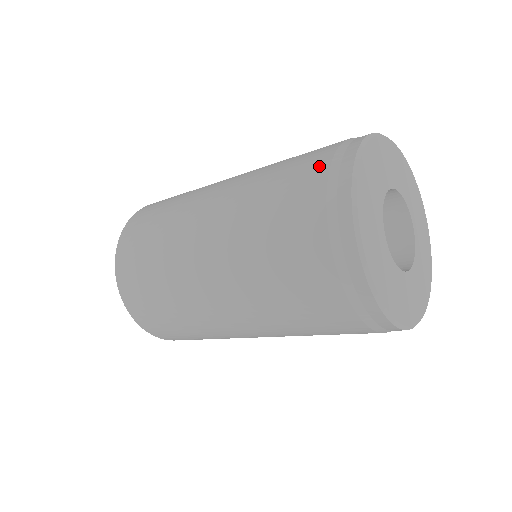
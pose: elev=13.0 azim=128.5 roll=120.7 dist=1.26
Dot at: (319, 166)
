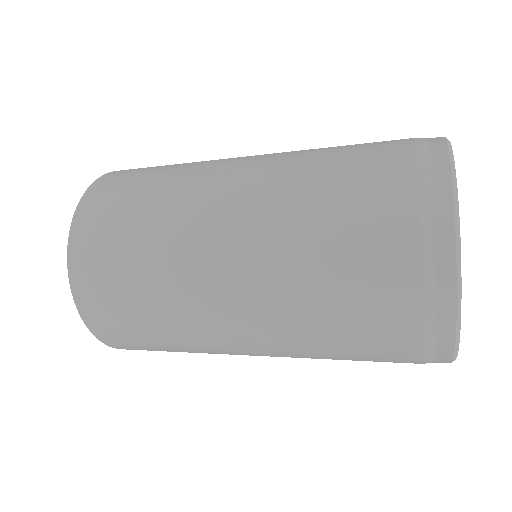
Dot at: occluded
